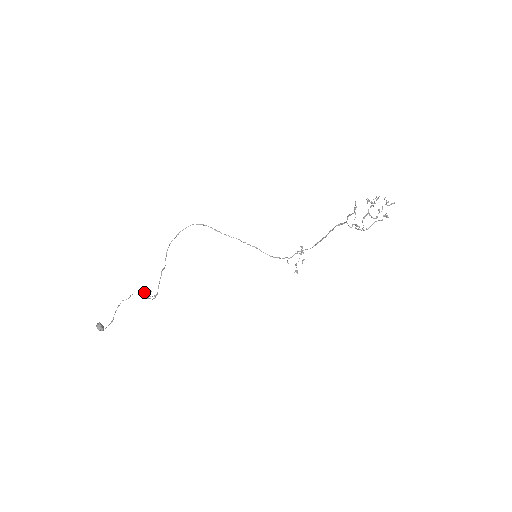
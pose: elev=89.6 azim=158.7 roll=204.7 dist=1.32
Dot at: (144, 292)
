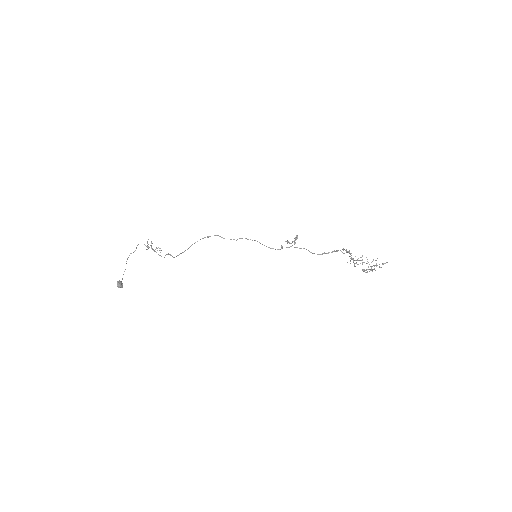
Dot at: (147, 242)
